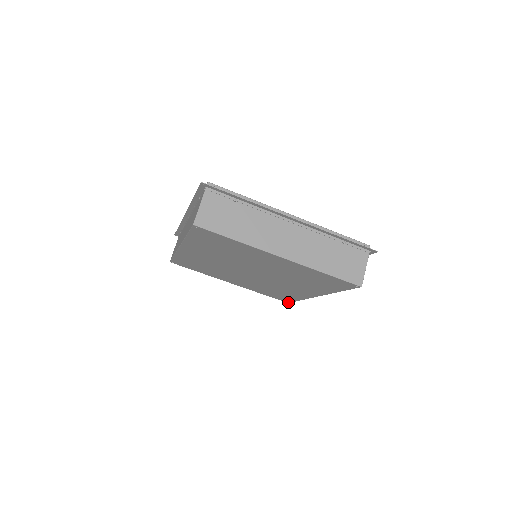
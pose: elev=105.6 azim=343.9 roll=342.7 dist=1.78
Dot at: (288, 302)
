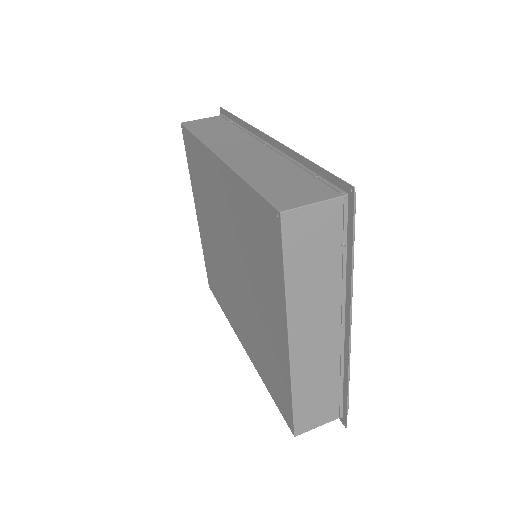
Dot at: occluded
